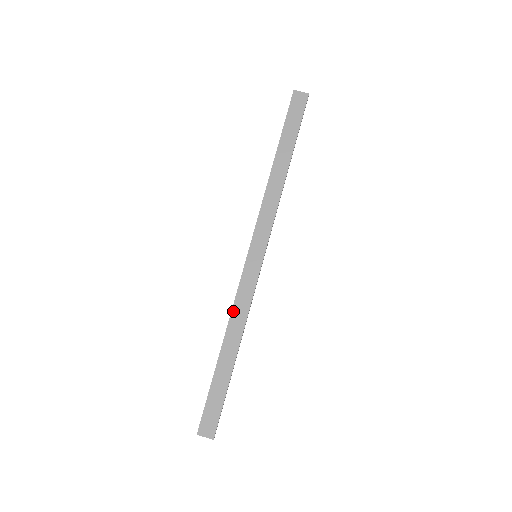
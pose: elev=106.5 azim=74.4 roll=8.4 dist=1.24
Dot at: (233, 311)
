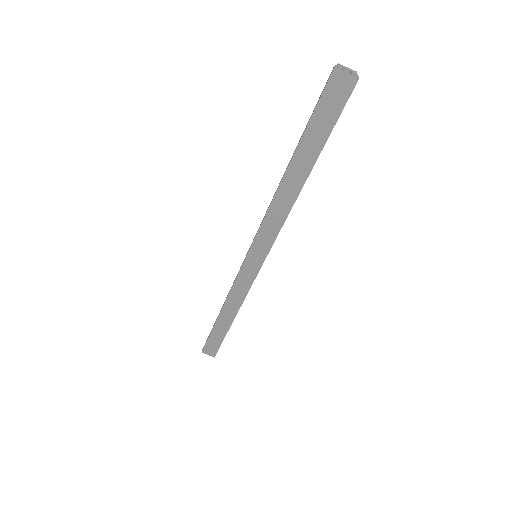
Dot at: (230, 295)
